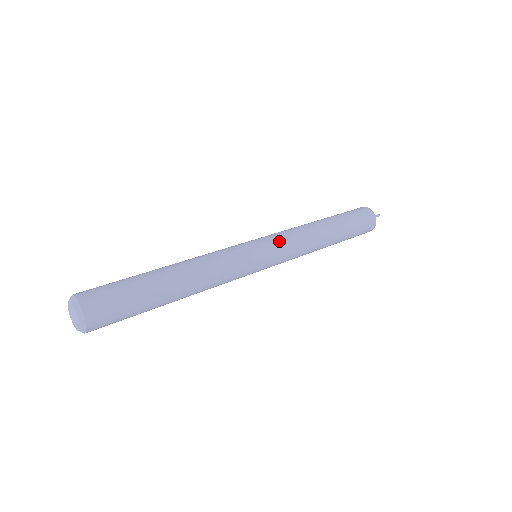
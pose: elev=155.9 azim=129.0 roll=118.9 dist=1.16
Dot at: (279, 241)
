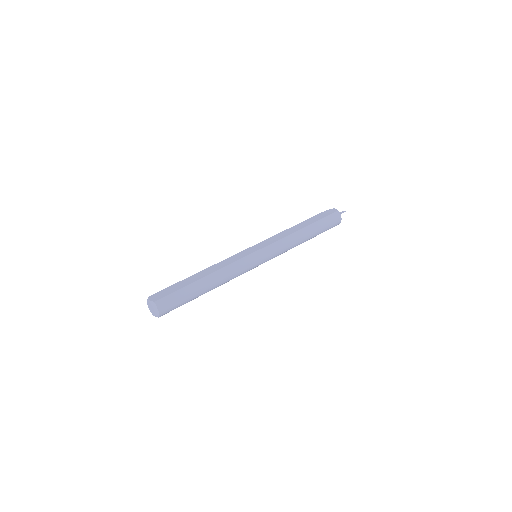
Dot at: (274, 254)
